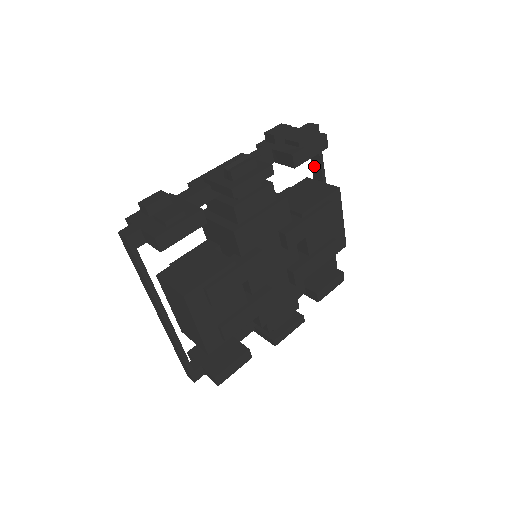
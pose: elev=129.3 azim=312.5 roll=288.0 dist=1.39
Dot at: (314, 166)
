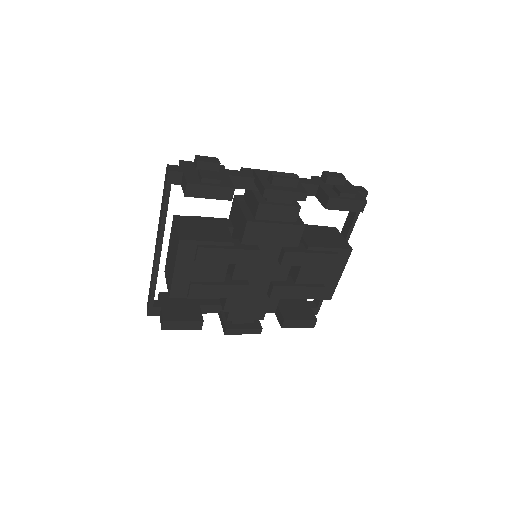
Dot at: (347, 222)
